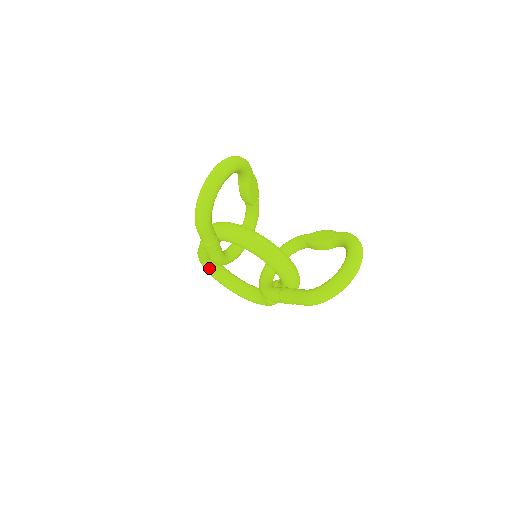
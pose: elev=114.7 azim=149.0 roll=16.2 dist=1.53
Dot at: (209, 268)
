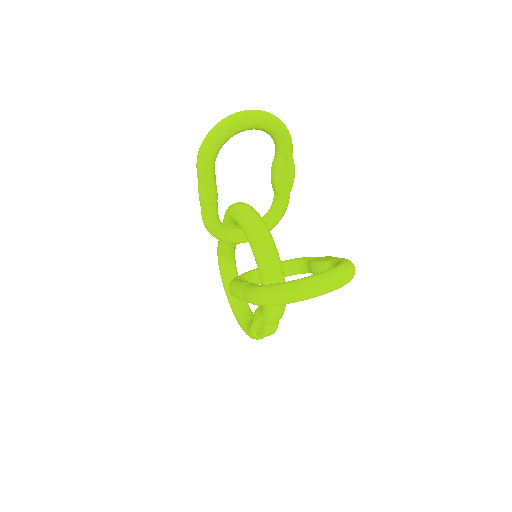
Dot at: (222, 267)
